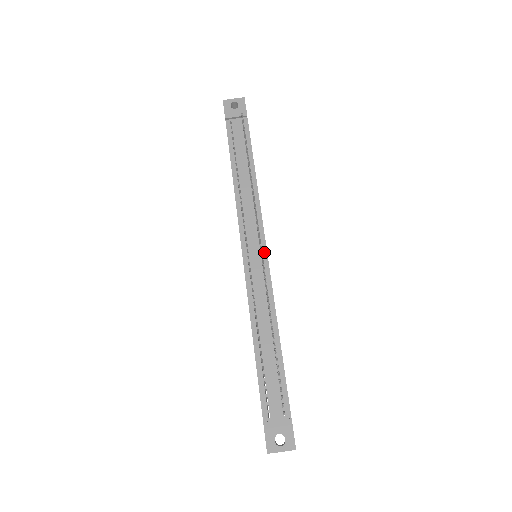
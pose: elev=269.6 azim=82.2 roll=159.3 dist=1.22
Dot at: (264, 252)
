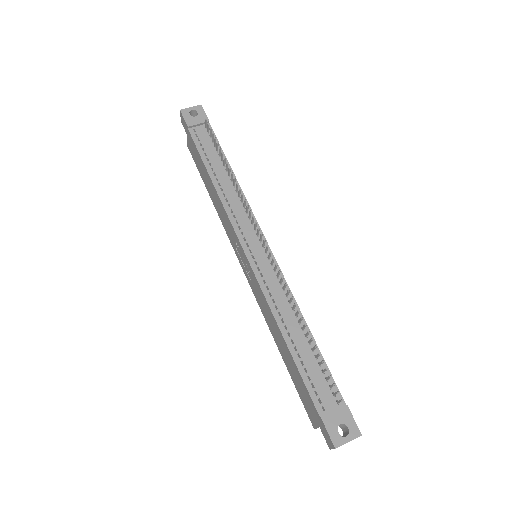
Dot at: occluded
